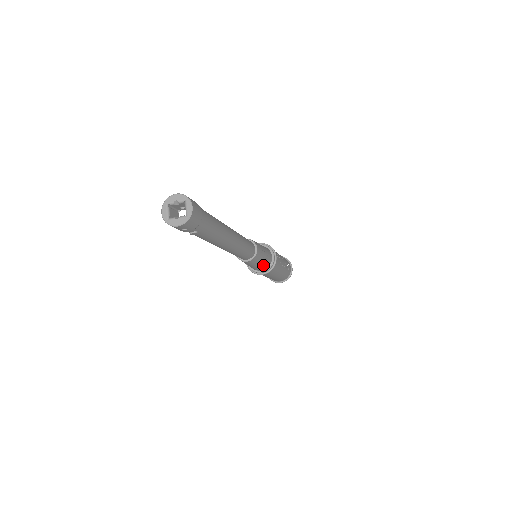
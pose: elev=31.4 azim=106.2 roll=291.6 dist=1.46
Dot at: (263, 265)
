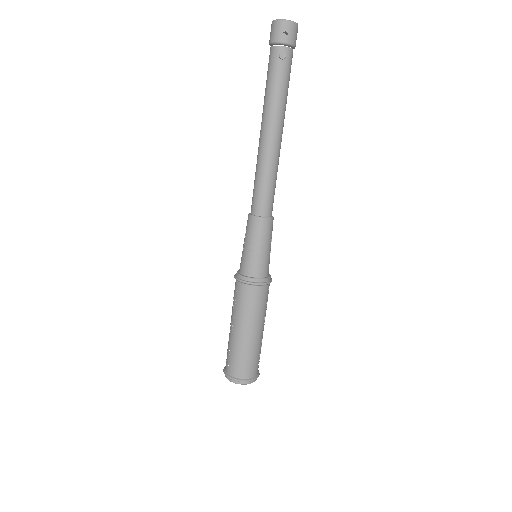
Dot at: (264, 260)
